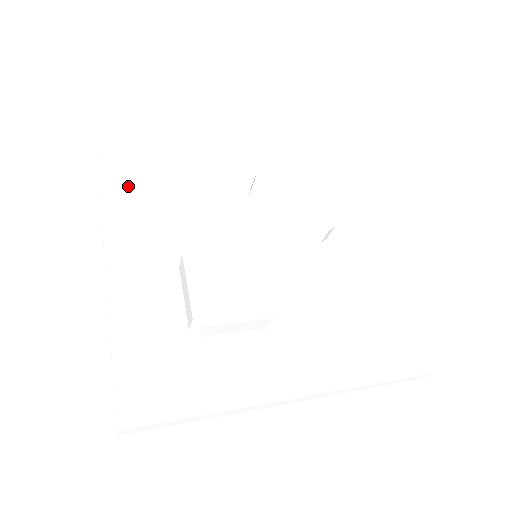
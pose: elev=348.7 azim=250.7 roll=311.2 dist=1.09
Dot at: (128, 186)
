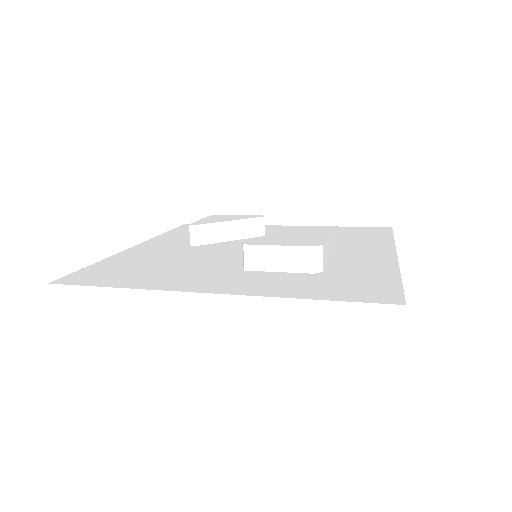
Dot at: (126, 278)
